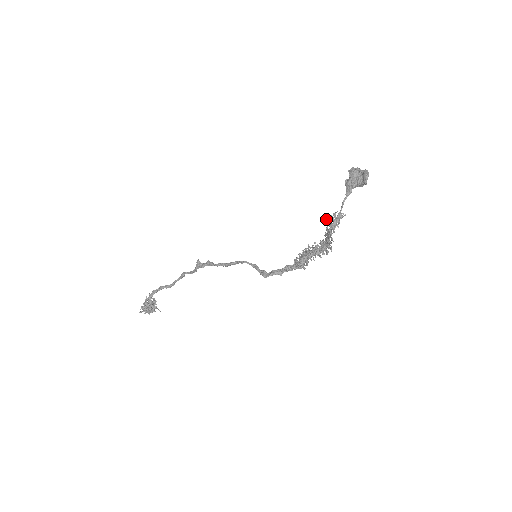
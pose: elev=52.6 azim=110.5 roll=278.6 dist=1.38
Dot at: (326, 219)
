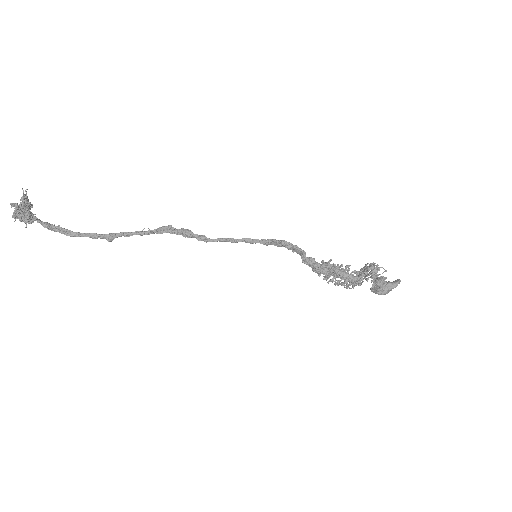
Dot at: occluded
